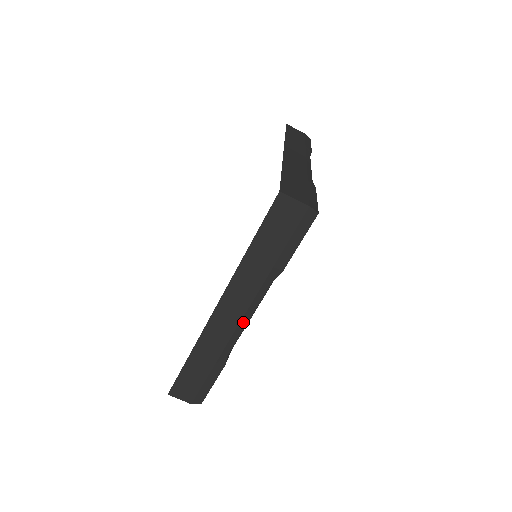
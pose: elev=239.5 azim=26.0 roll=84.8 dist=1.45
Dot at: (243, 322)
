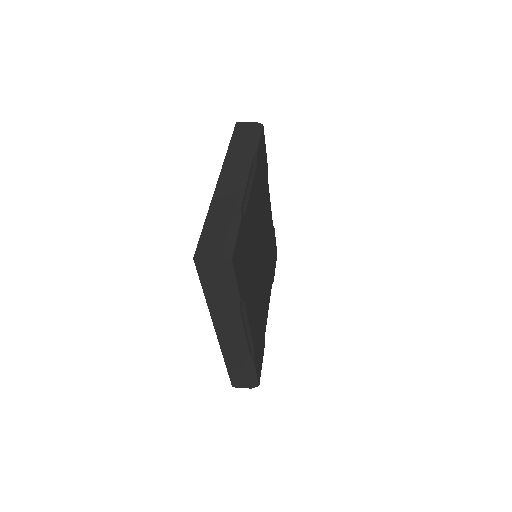
Dot at: (242, 336)
